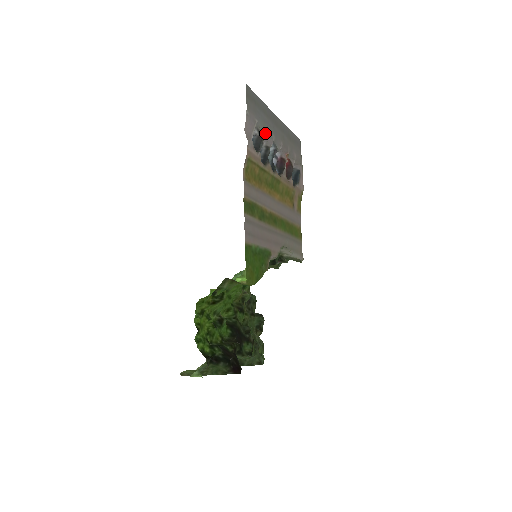
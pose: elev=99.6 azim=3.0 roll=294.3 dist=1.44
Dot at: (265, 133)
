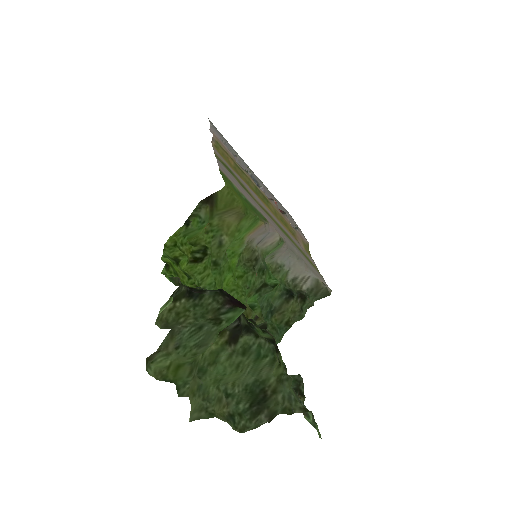
Dot at: (239, 161)
